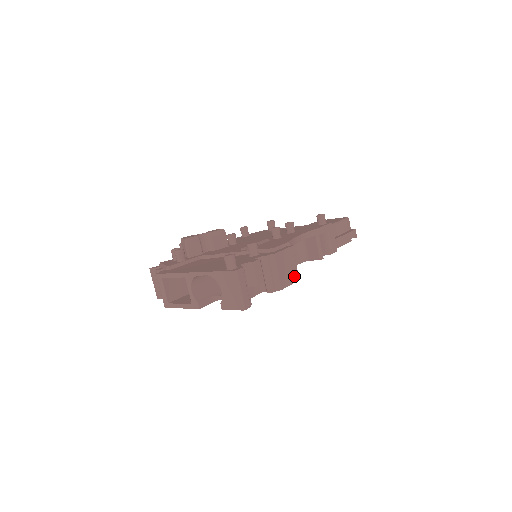
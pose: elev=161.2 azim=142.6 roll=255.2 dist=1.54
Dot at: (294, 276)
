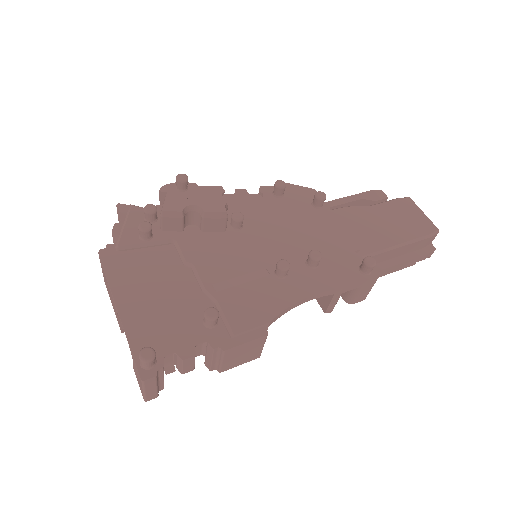
Dot at: (252, 357)
